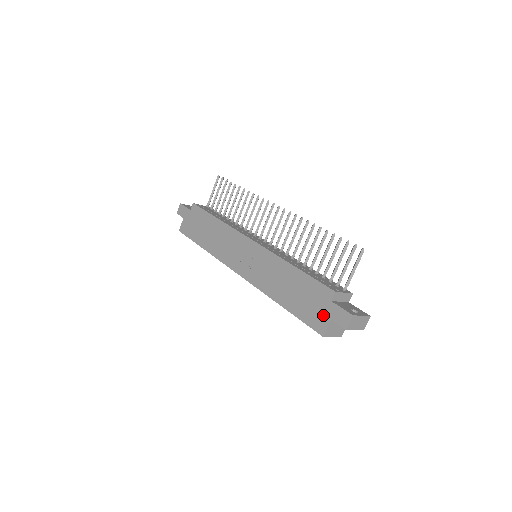
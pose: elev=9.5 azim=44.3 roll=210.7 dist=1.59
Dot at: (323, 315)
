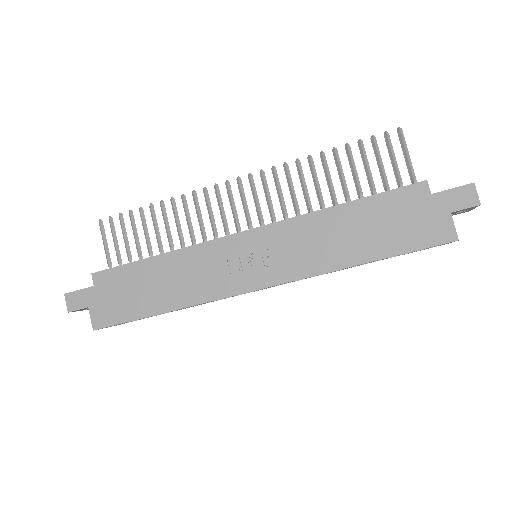
Dot at: (435, 218)
